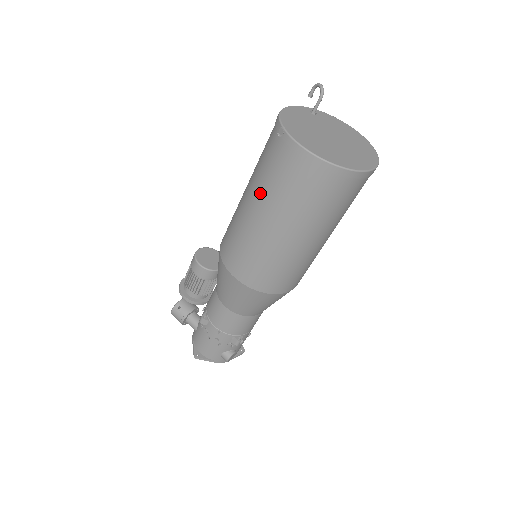
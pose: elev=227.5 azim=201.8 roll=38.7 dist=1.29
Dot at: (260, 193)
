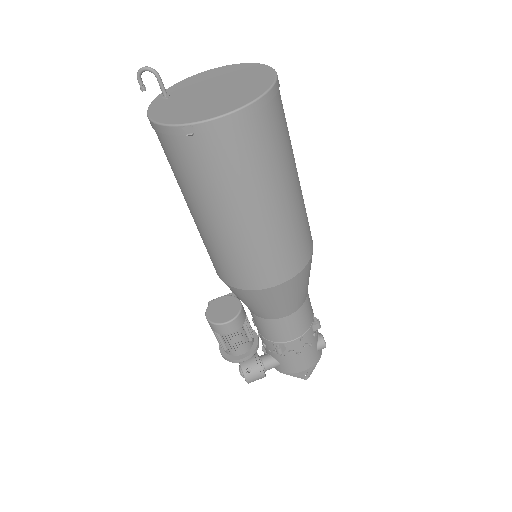
Dot at: (227, 200)
